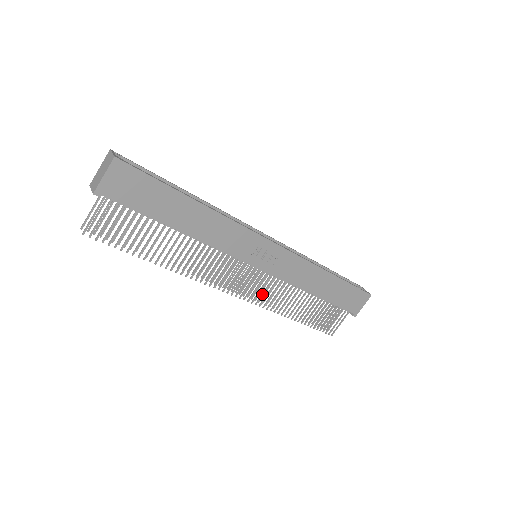
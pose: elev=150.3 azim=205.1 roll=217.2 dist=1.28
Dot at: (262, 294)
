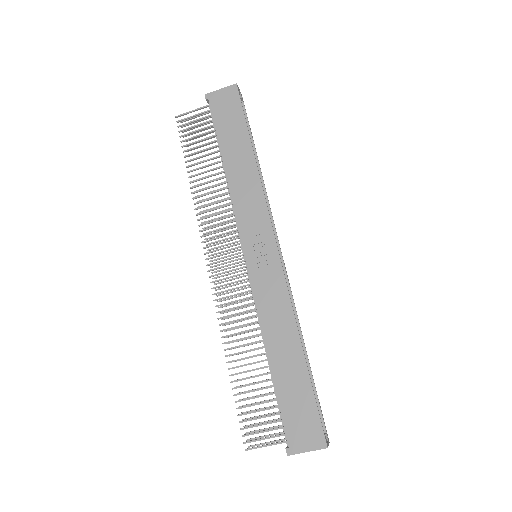
Dot at: (228, 296)
